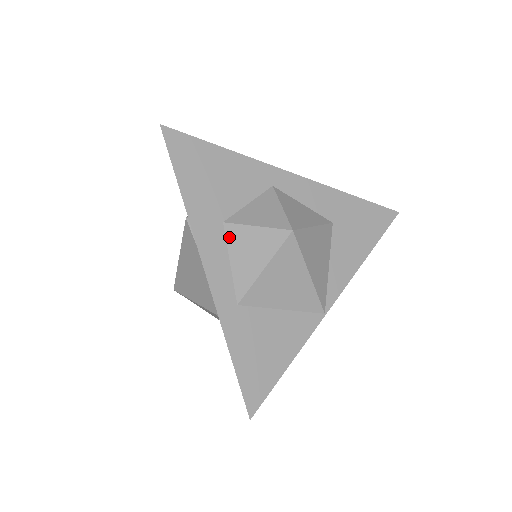
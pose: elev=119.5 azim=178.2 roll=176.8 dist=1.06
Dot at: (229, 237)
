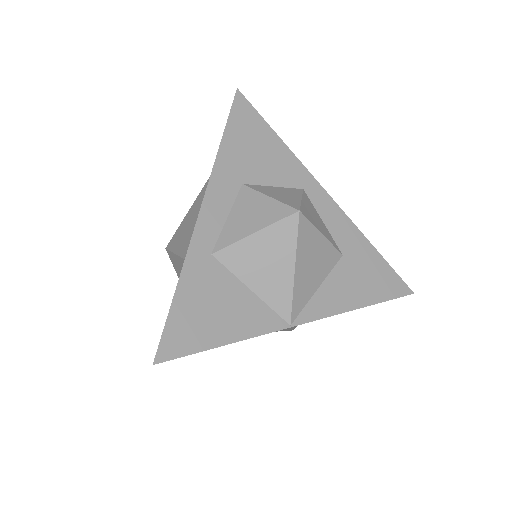
Dot at: (240, 197)
